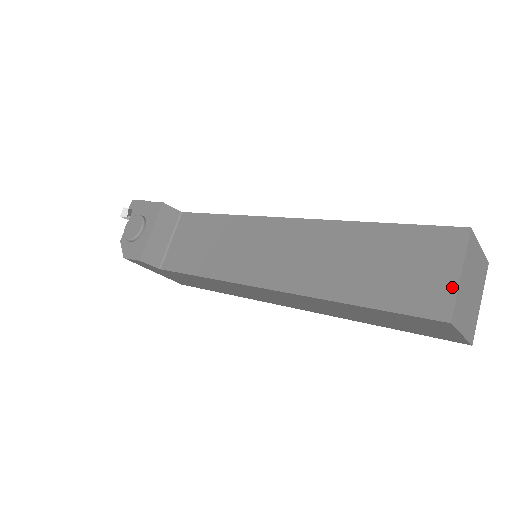
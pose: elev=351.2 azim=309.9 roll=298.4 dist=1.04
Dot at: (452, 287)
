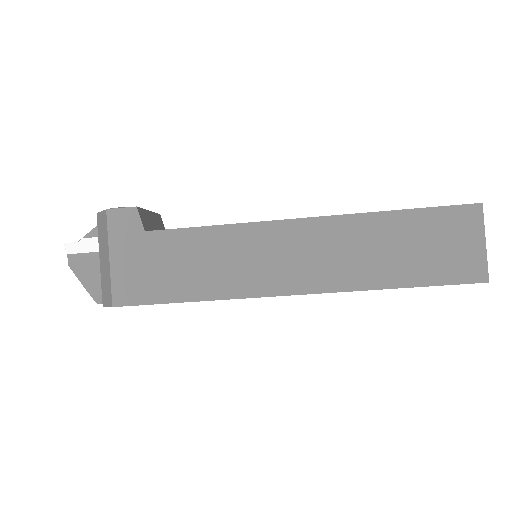
Dot at: occluded
